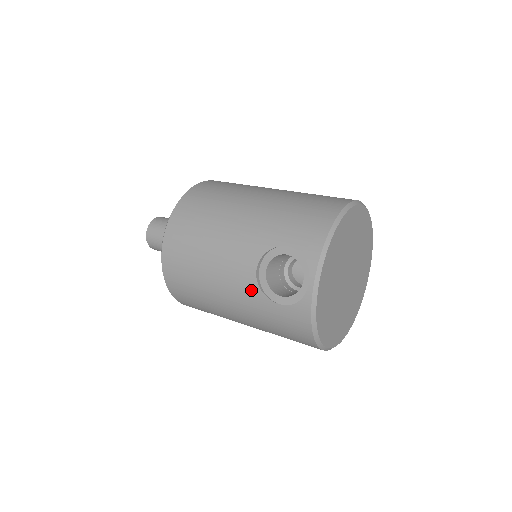
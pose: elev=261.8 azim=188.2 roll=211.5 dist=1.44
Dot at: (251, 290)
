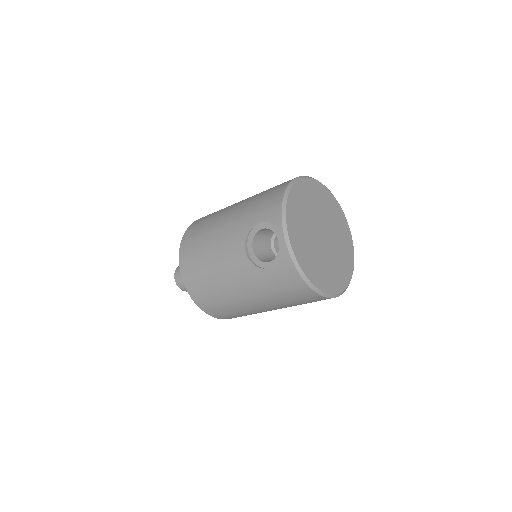
Dot at: (248, 269)
